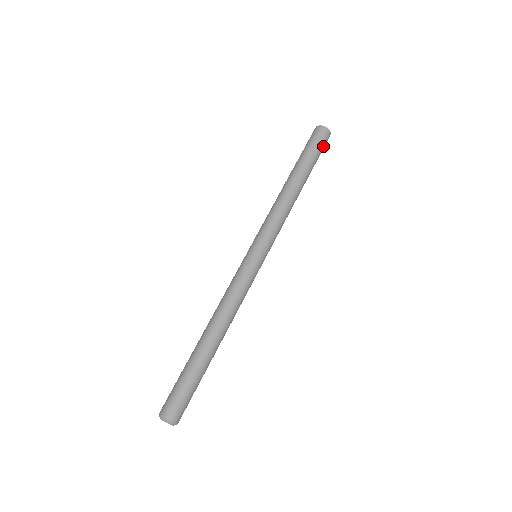
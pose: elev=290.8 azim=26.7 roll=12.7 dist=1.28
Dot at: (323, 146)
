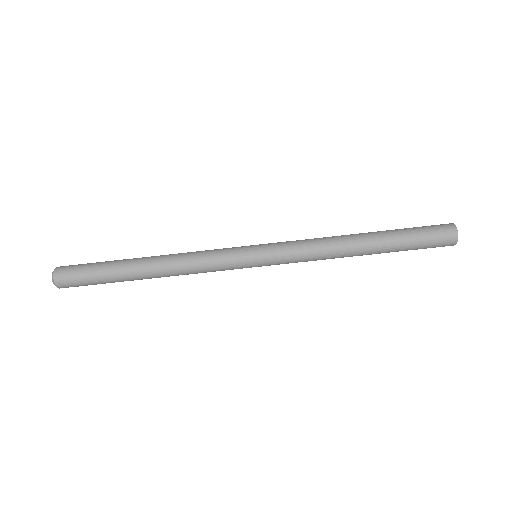
Dot at: (432, 247)
